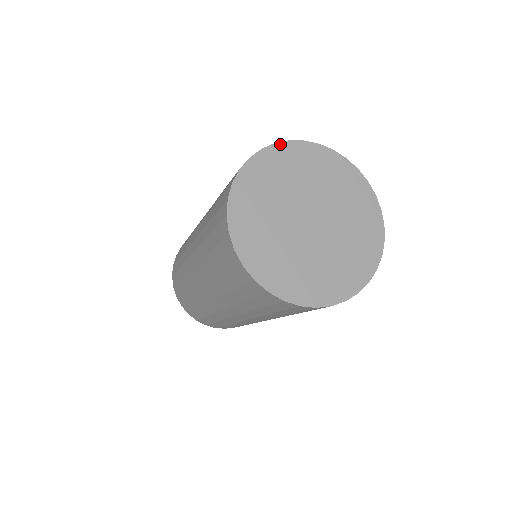
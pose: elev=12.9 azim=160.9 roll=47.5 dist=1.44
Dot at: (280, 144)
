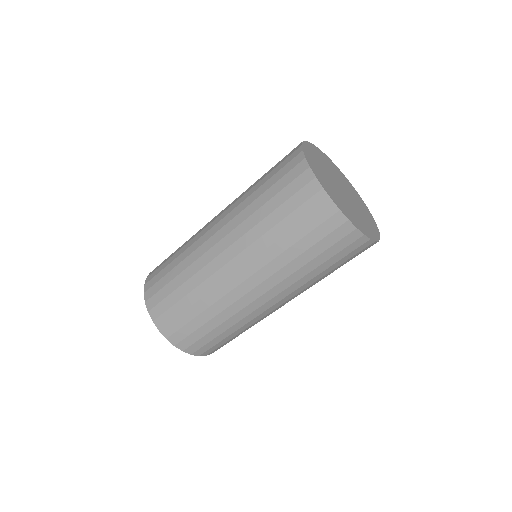
Dot at: (306, 142)
